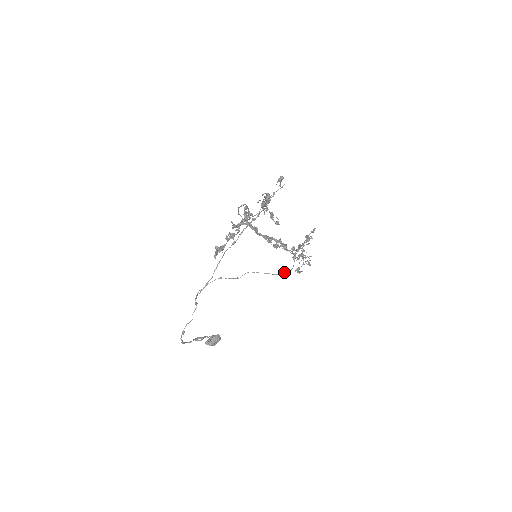
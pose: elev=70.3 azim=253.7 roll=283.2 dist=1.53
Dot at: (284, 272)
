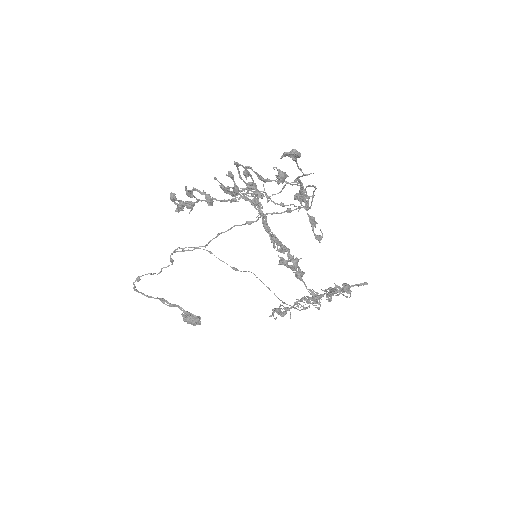
Dot at: occluded
